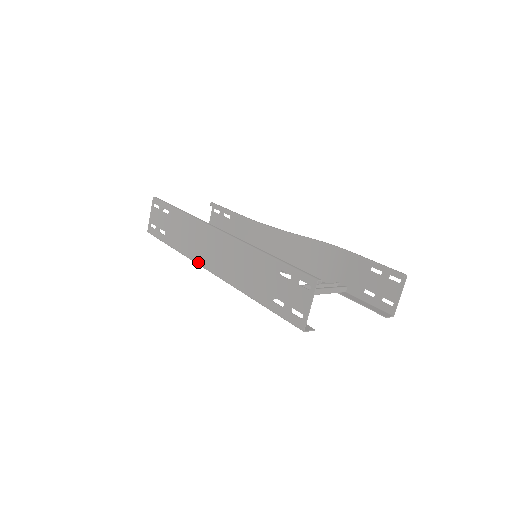
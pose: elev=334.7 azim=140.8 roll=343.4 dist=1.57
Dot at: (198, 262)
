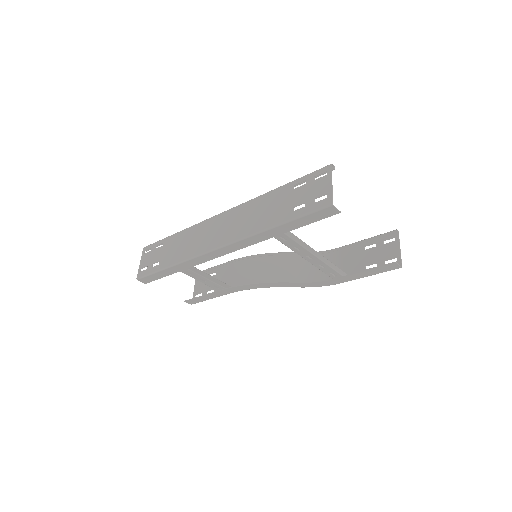
Dot at: (203, 251)
